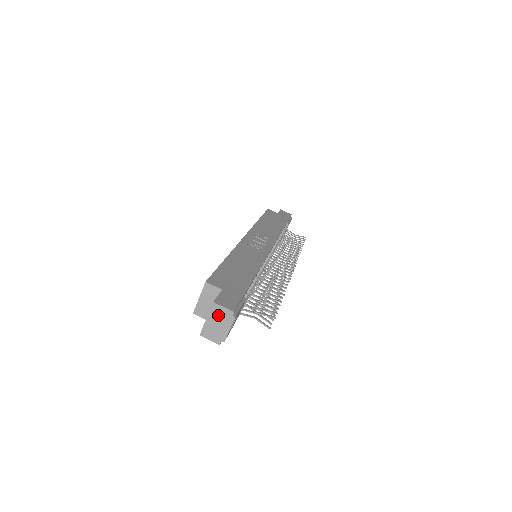
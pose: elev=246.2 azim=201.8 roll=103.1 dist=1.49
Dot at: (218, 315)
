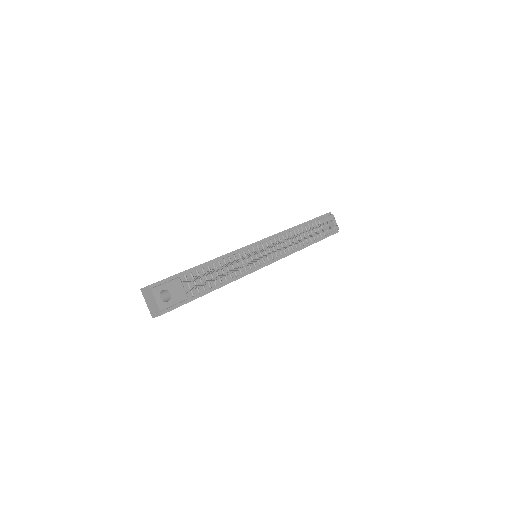
Dot at: (147, 295)
